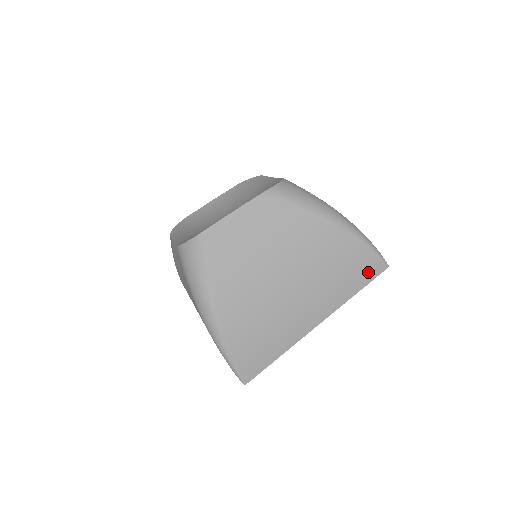
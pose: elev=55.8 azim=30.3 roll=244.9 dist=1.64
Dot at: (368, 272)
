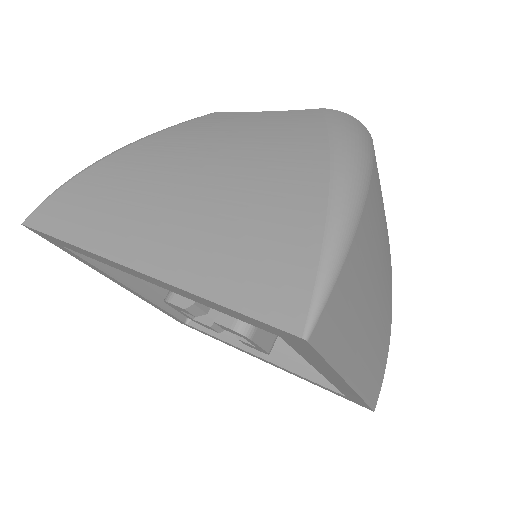
Dot at: (375, 391)
